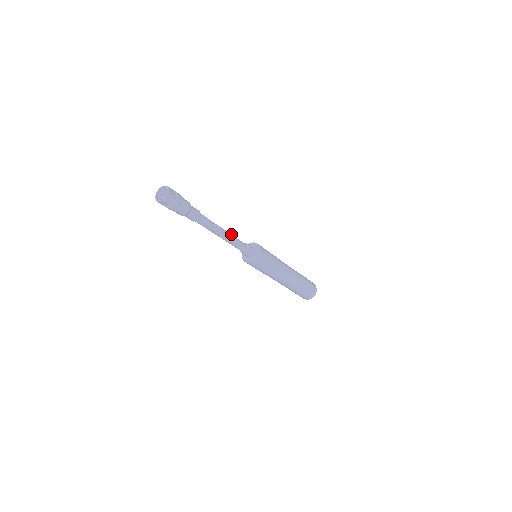
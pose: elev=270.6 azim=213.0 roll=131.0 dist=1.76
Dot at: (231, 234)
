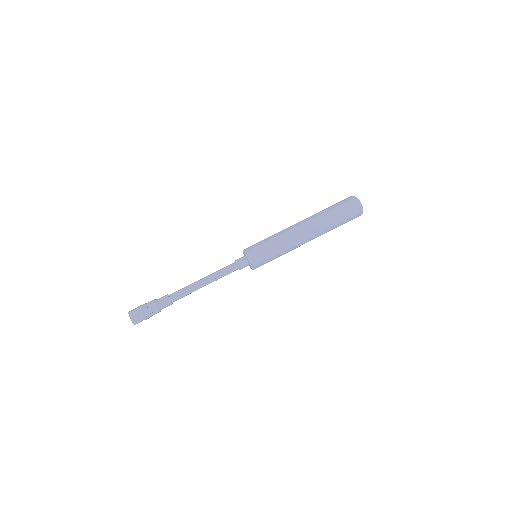
Dot at: (213, 274)
